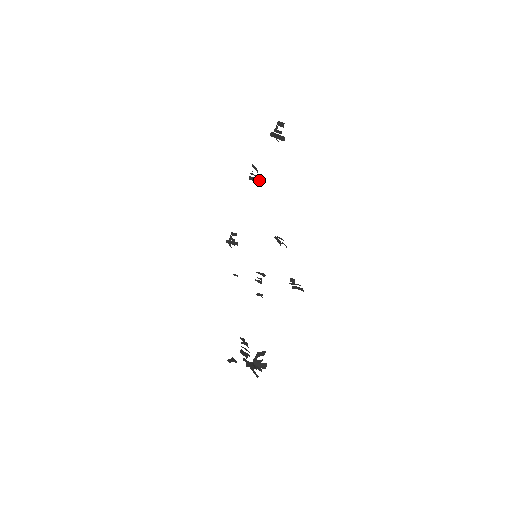
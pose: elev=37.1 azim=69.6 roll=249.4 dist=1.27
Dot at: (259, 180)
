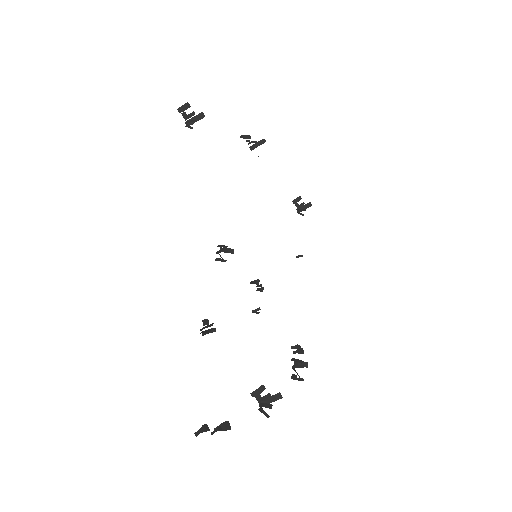
Dot at: (264, 140)
